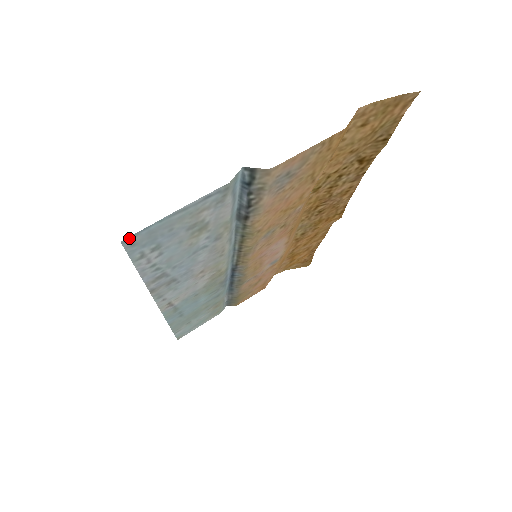
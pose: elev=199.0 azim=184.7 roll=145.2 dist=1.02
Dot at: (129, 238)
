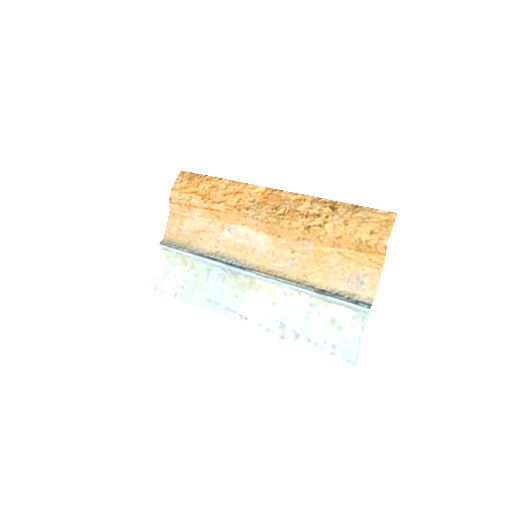
Dot at: (355, 364)
